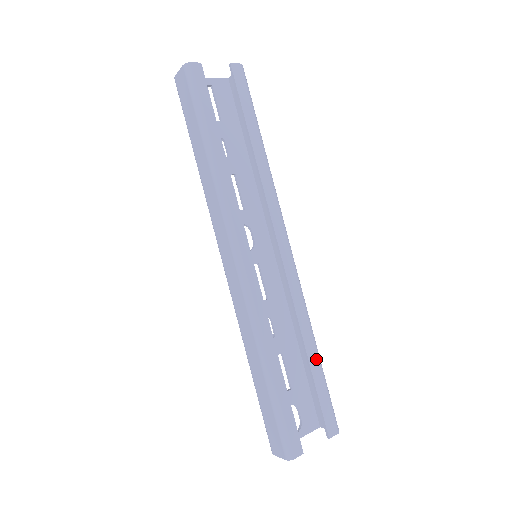
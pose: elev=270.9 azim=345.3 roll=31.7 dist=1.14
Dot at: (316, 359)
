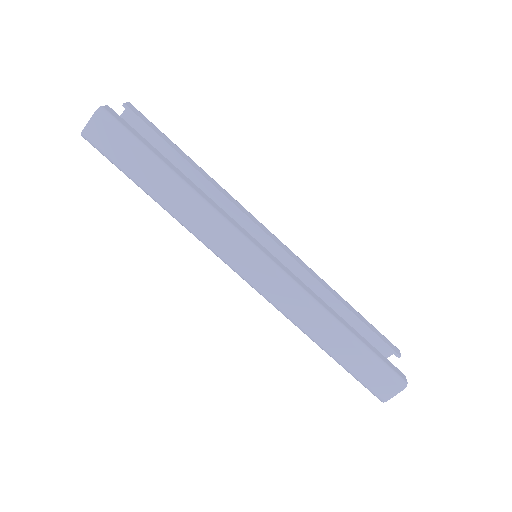
Dot at: (350, 306)
